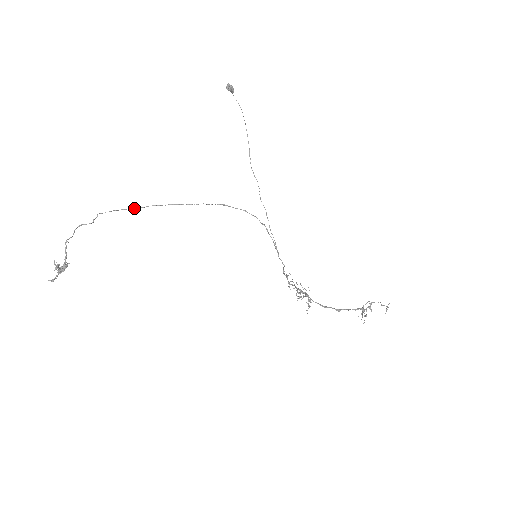
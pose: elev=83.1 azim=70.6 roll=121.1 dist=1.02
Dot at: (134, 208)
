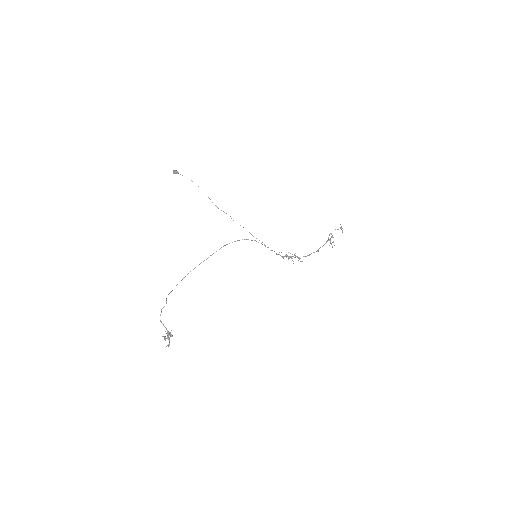
Dot at: occluded
